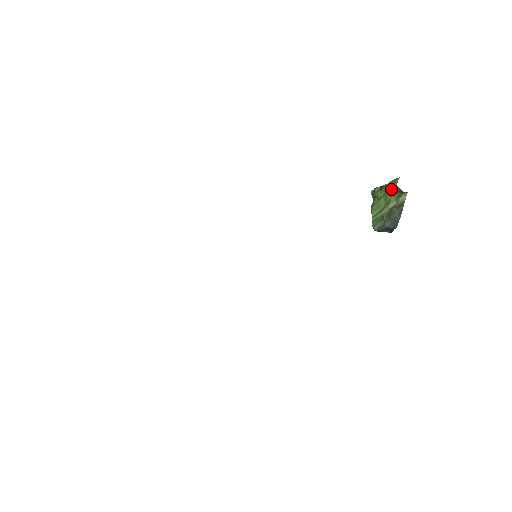
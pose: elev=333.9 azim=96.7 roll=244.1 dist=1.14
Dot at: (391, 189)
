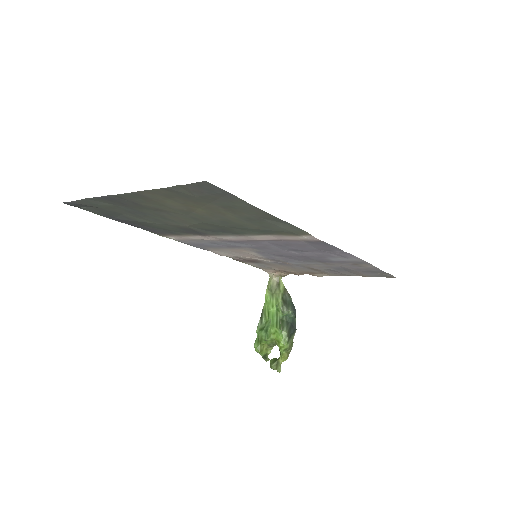
Dot at: (270, 295)
